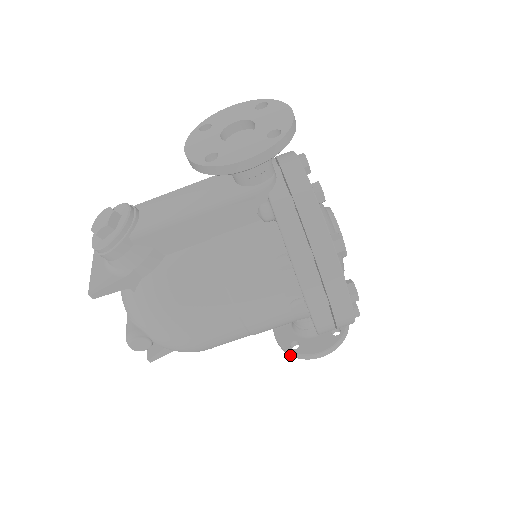
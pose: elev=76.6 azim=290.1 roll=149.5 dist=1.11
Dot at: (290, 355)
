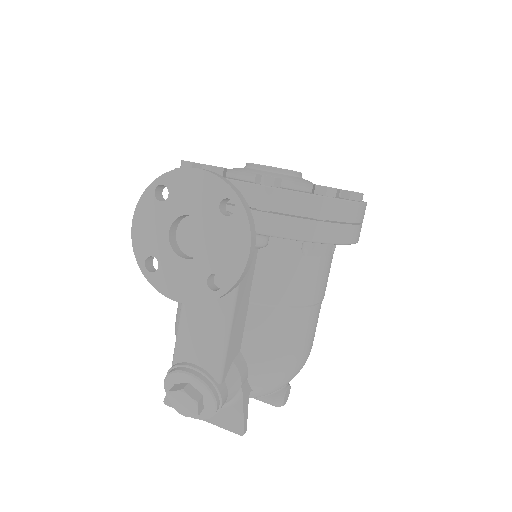
Dot at: occluded
